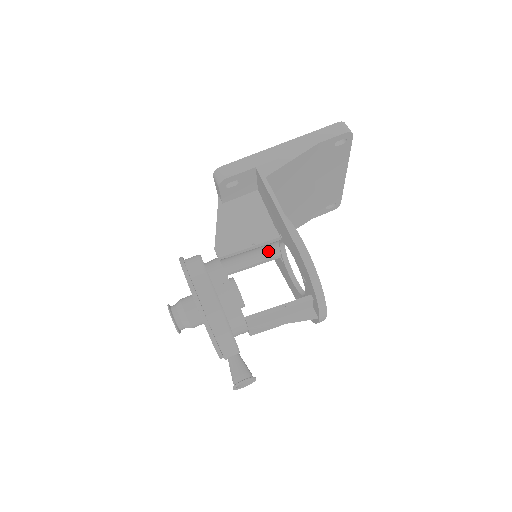
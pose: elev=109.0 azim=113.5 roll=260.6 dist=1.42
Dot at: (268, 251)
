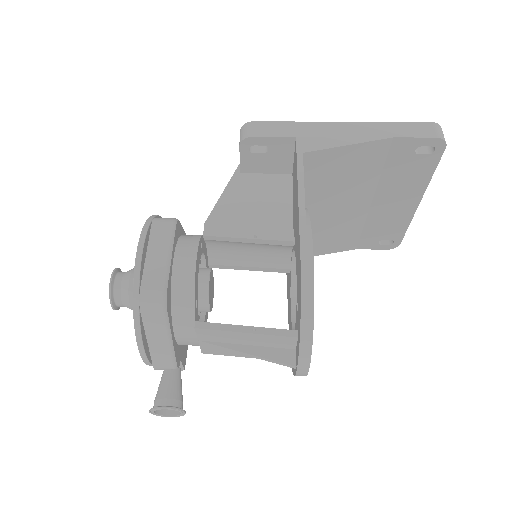
Dot at: (275, 257)
